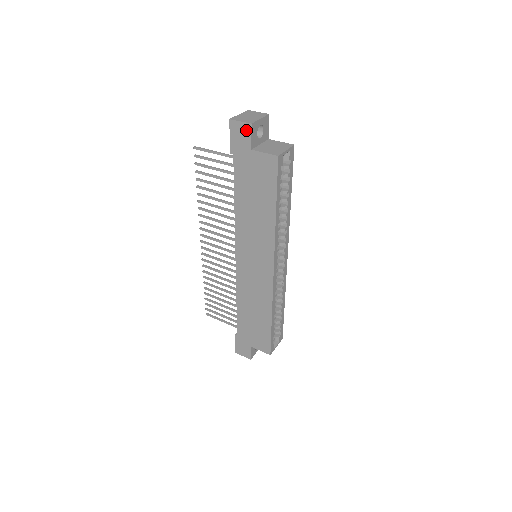
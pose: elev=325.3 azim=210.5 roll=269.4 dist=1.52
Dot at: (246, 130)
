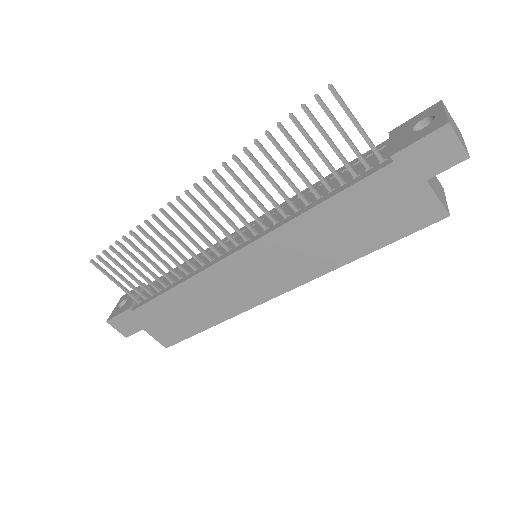
Dot at: (452, 156)
